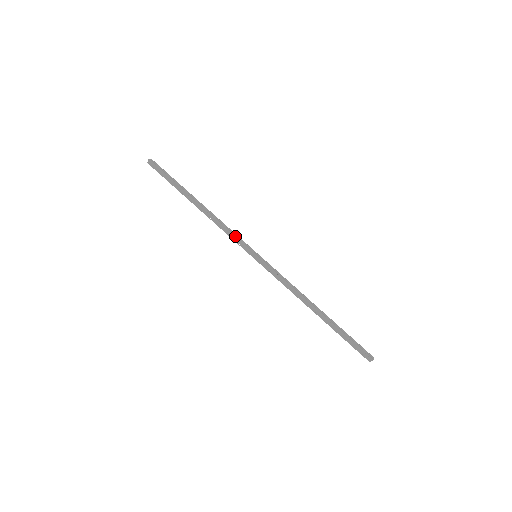
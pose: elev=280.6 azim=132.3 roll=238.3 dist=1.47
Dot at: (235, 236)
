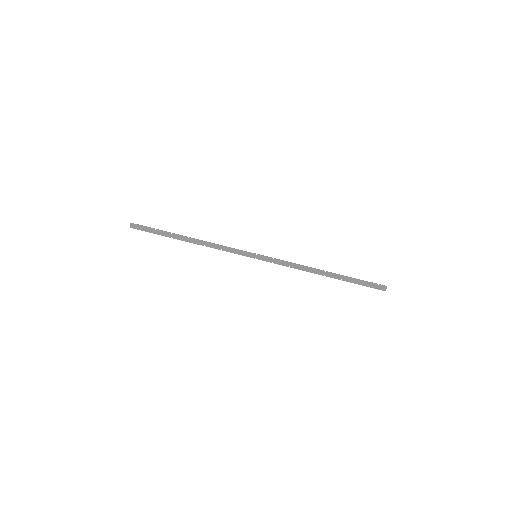
Dot at: (232, 248)
